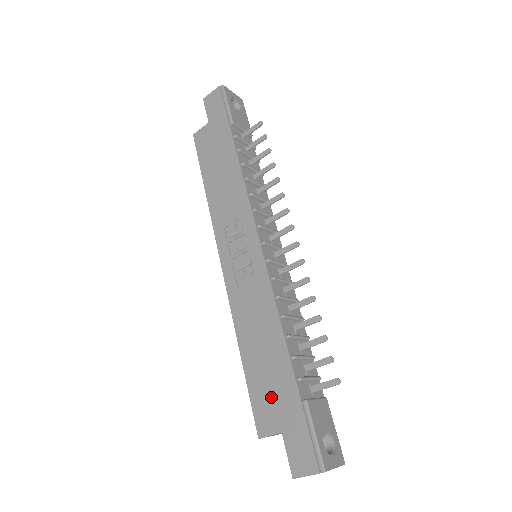
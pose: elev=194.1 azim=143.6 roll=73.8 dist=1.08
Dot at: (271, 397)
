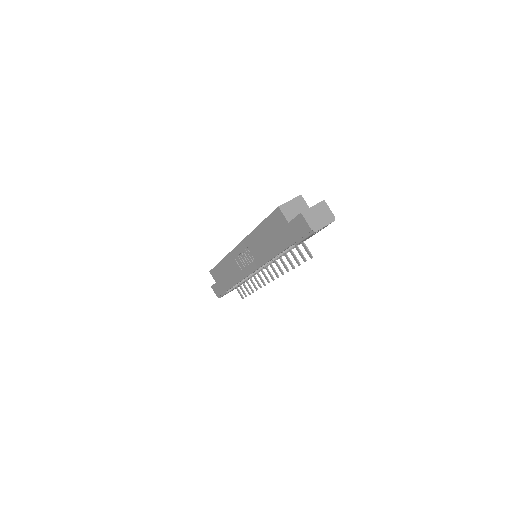
Dot at: (219, 278)
